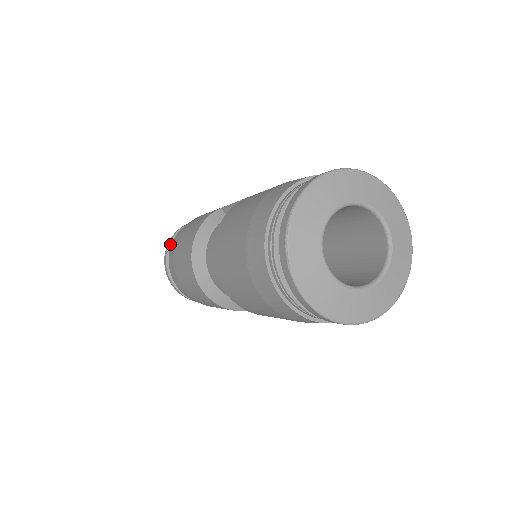
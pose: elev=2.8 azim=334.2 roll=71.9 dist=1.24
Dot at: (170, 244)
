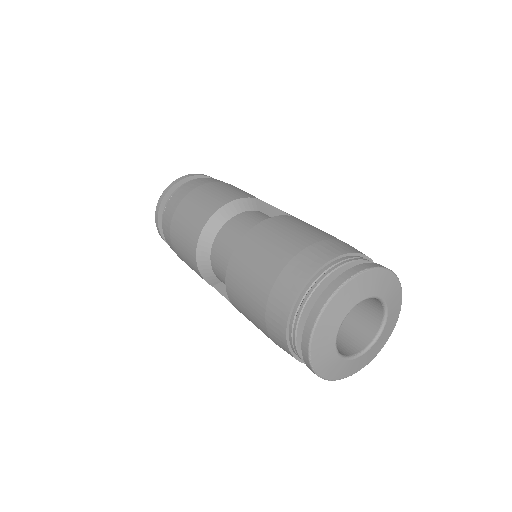
Dot at: (184, 179)
